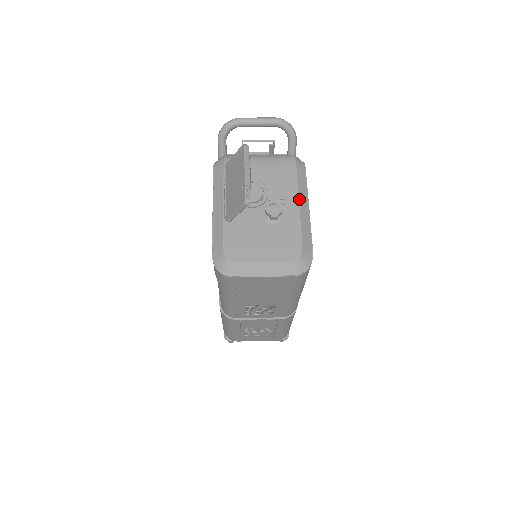
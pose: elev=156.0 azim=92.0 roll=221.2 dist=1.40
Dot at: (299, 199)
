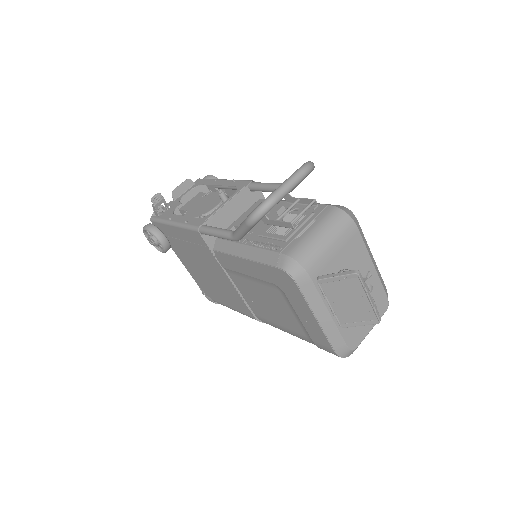
Dot at: (371, 259)
